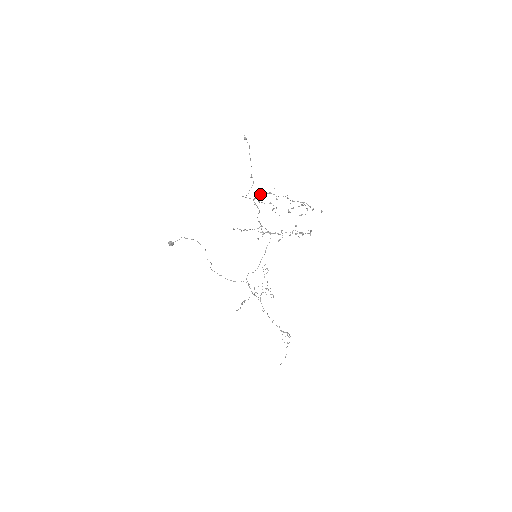
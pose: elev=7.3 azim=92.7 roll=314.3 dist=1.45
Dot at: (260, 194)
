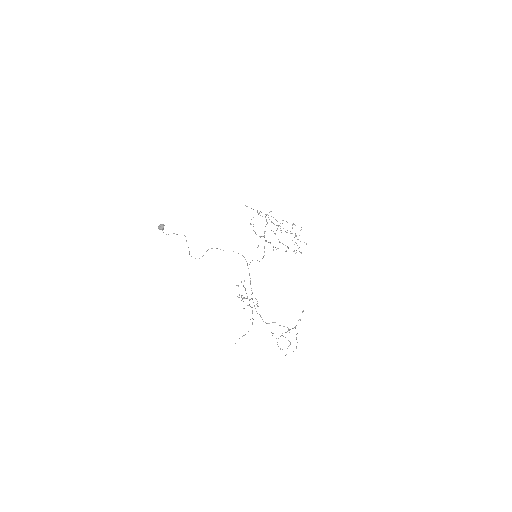
Dot at: occluded
